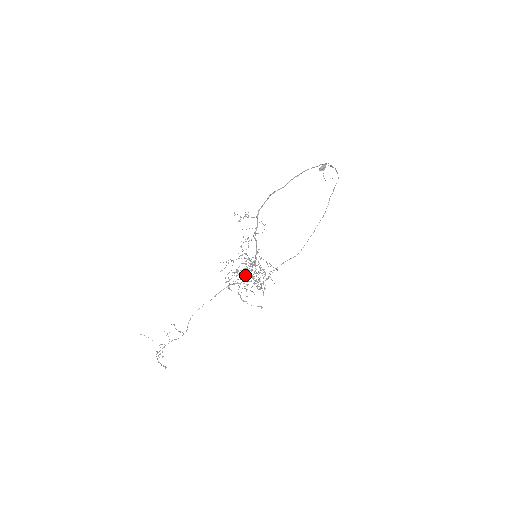
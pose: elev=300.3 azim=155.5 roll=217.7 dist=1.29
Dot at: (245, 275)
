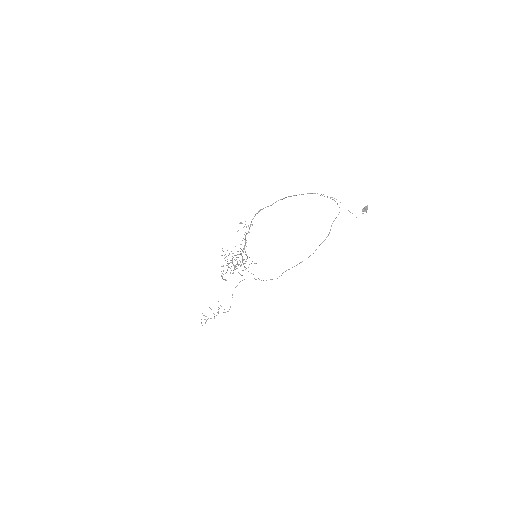
Dot at: occluded
